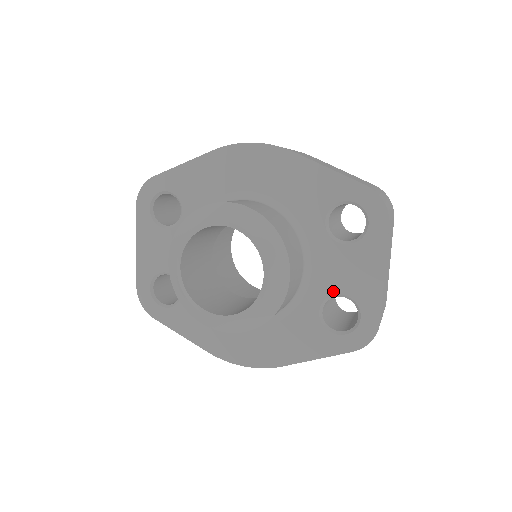
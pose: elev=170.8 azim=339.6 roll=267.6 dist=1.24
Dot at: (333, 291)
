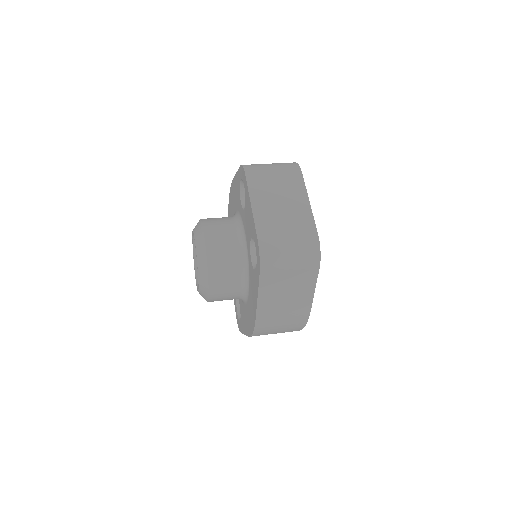
Dot at: (250, 241)
